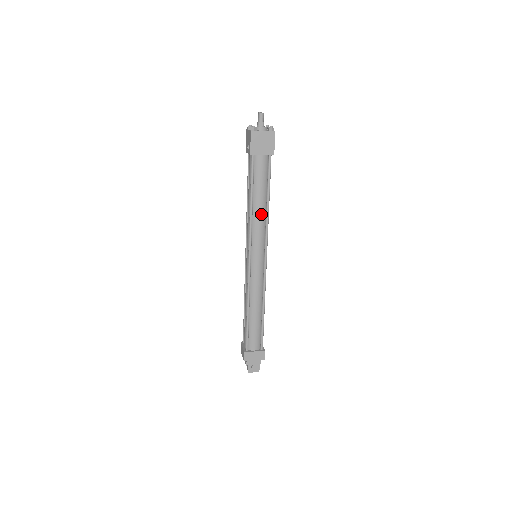
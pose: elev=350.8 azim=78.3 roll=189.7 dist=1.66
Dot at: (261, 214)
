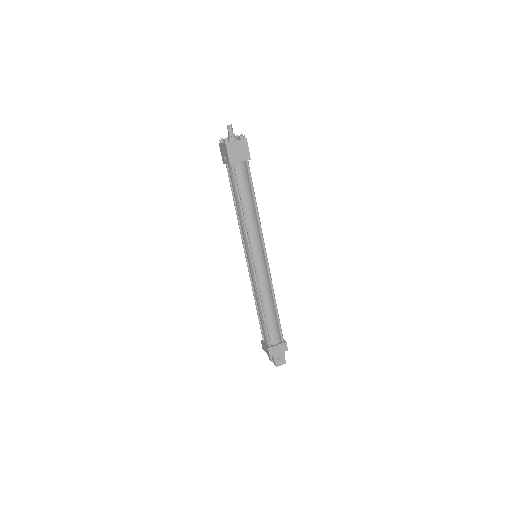
Dot at: (252, 216)
